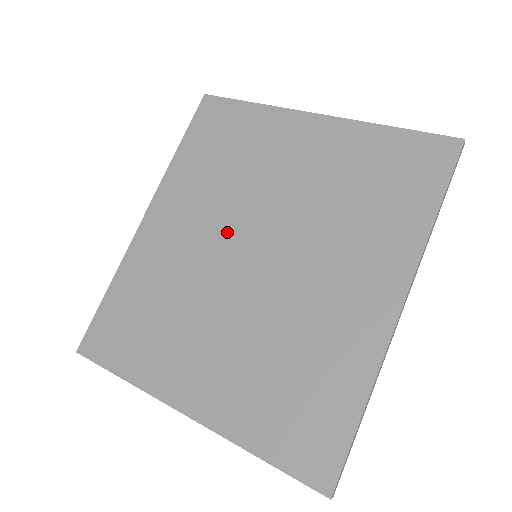
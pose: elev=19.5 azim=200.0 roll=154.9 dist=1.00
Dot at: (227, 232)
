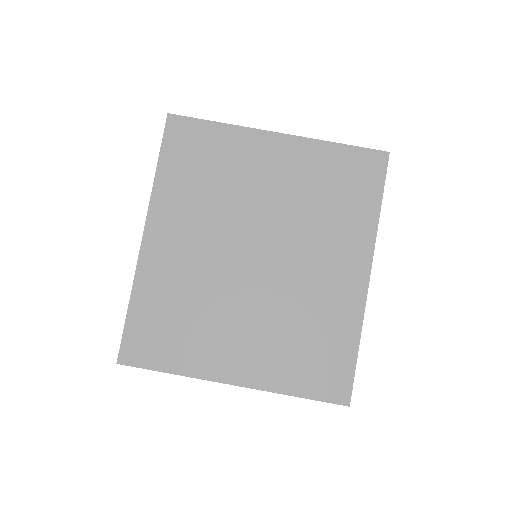
Dot at: (228, 240)
